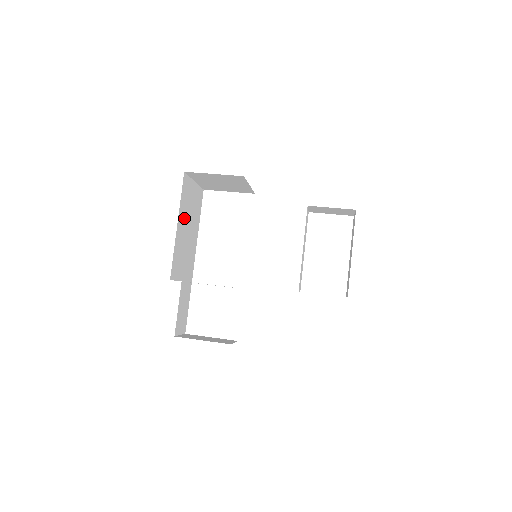
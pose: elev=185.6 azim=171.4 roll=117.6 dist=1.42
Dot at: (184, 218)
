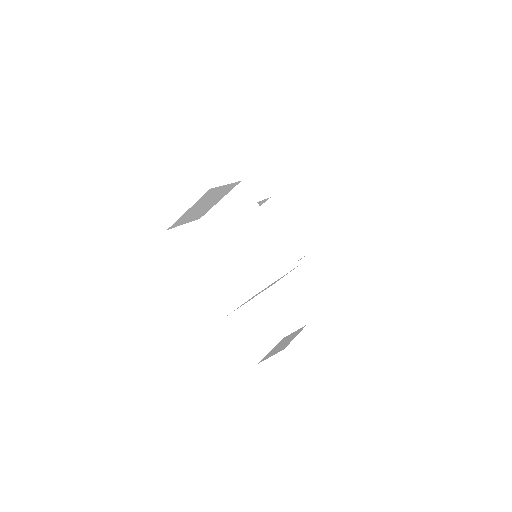
Dot at: occluded
